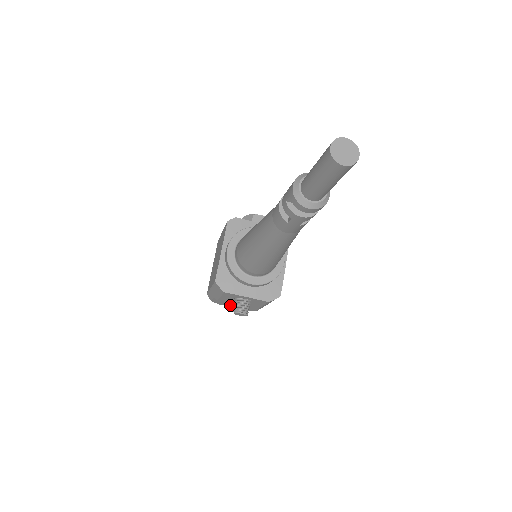
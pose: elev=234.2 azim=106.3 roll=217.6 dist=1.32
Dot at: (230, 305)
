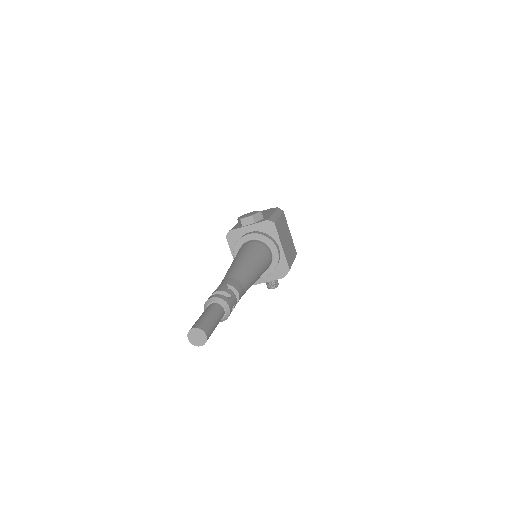
Dot at: occluded
